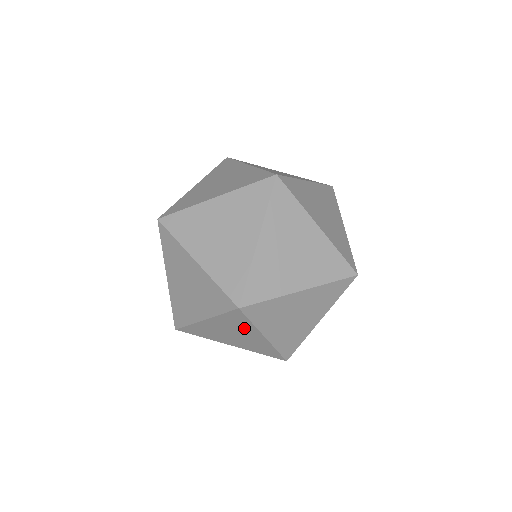
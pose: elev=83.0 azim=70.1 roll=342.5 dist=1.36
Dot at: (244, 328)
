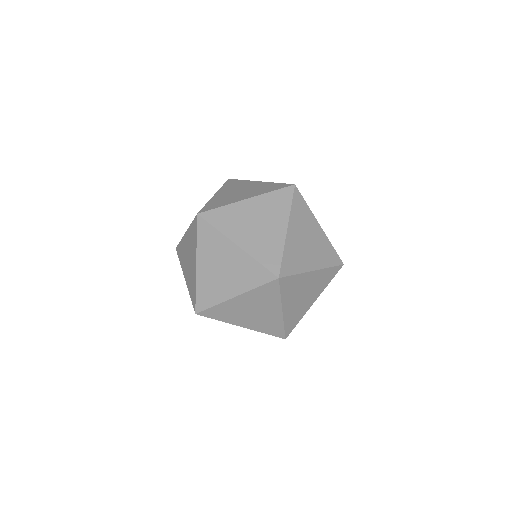
Dot at: occluded
